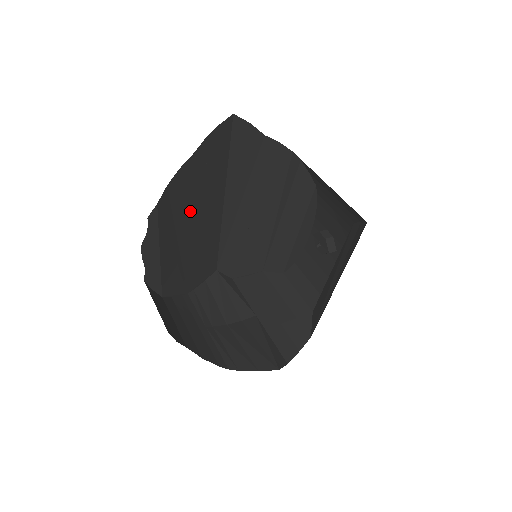
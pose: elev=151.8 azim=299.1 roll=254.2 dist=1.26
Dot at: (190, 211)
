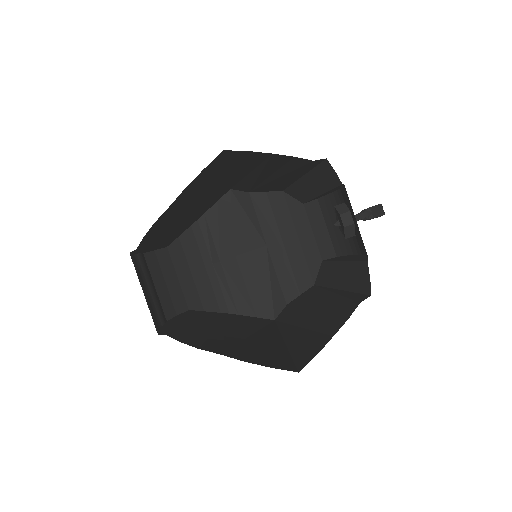
Dot at: (182, 212)
